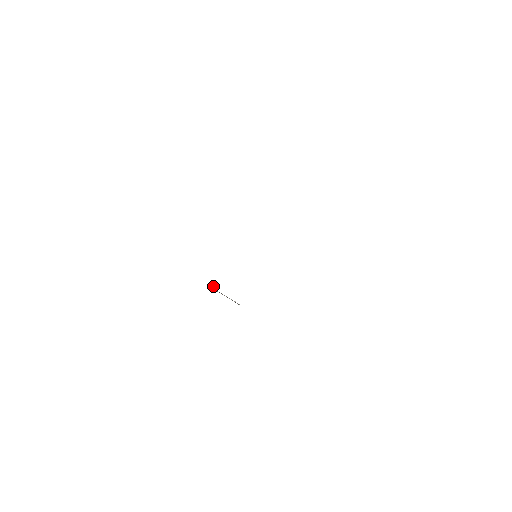
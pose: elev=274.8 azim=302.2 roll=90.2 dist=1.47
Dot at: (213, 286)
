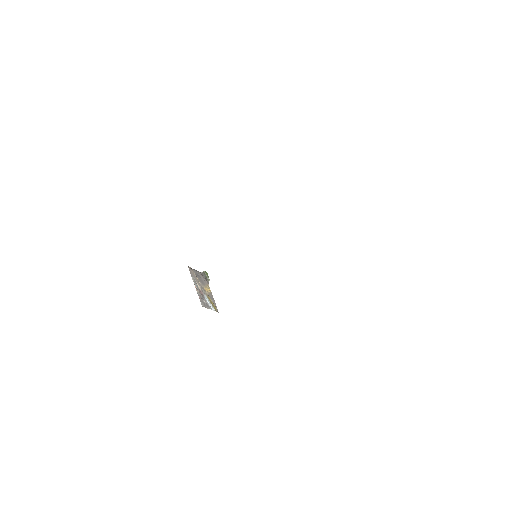
Dot at: (205, 274)
